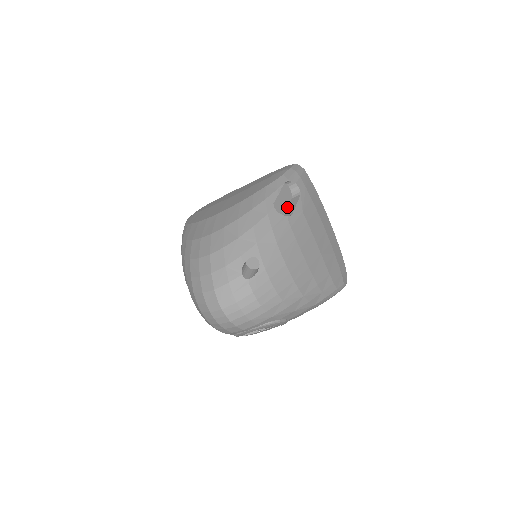
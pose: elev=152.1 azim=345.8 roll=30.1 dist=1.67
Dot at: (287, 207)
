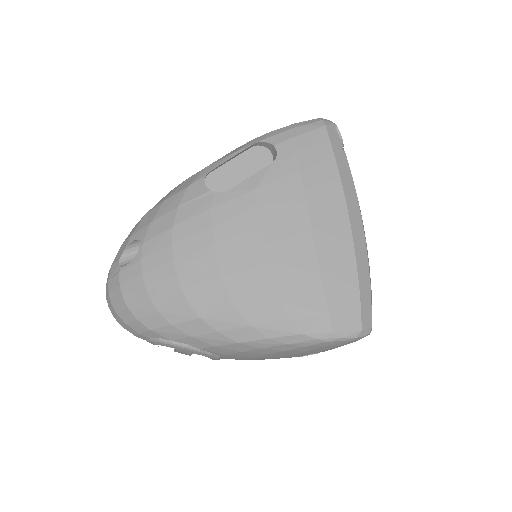
Dot at: occluded
